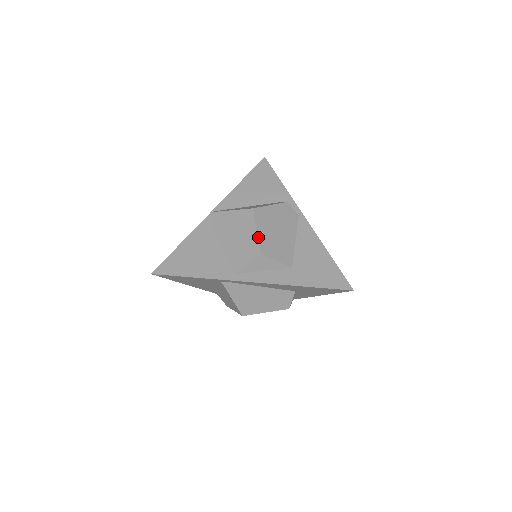
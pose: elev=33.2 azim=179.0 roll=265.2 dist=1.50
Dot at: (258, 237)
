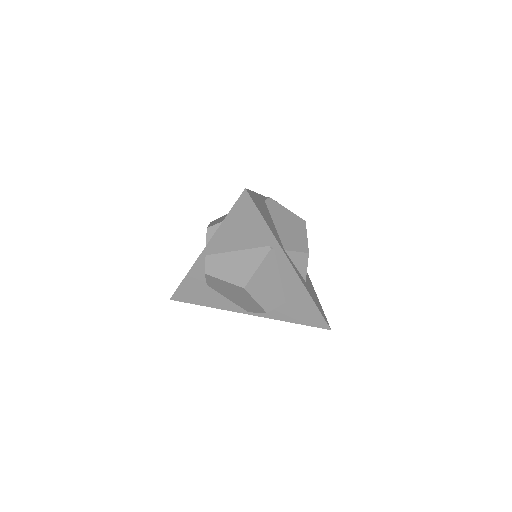
Dot at: occluded
